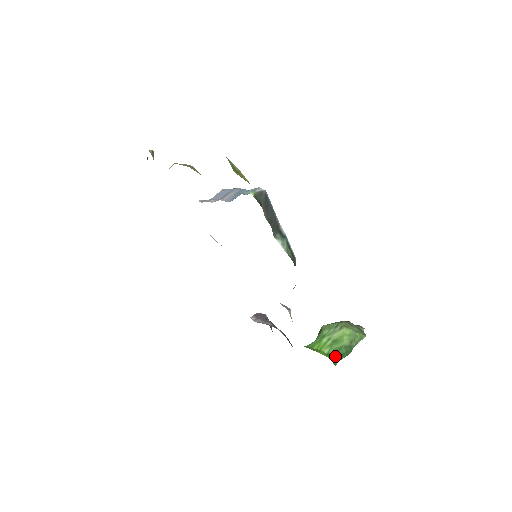
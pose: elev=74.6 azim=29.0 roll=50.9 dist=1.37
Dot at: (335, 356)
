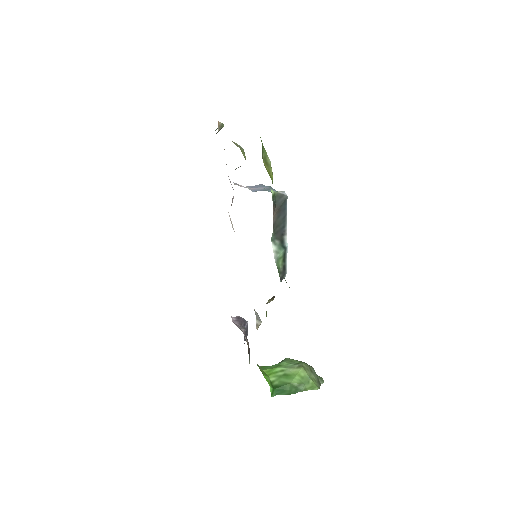
Dot at: (277, 387)
